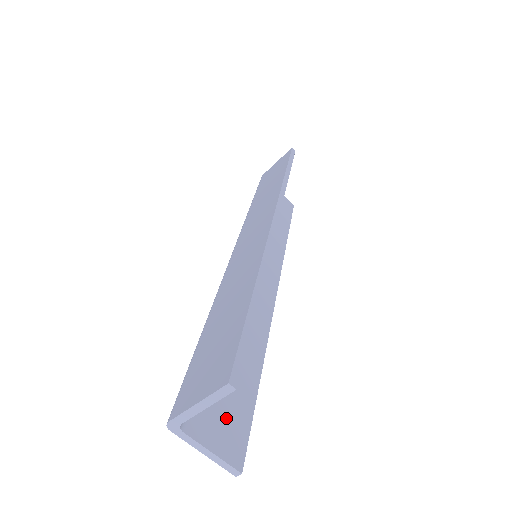
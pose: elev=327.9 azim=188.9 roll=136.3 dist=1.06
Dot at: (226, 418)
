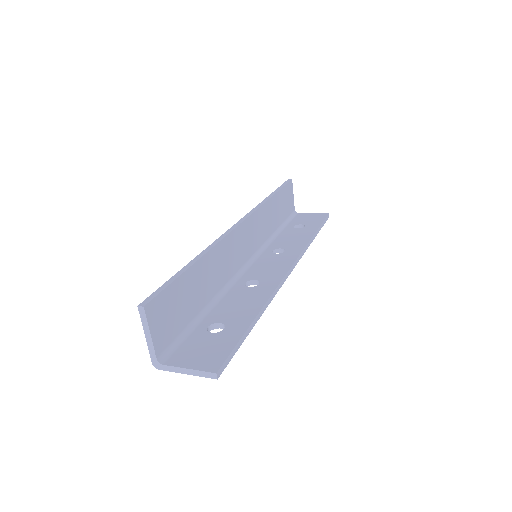
Dot at: (208, 349)
